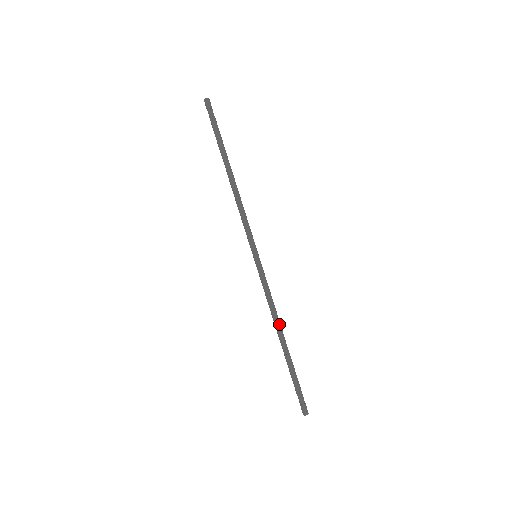
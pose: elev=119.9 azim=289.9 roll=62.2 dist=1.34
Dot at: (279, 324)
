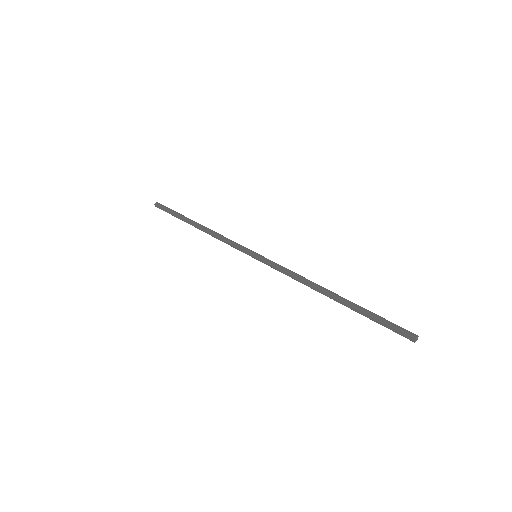
Dot at: (316, 284)
